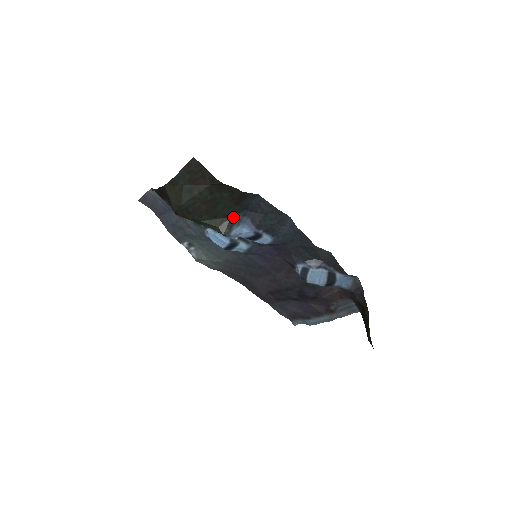
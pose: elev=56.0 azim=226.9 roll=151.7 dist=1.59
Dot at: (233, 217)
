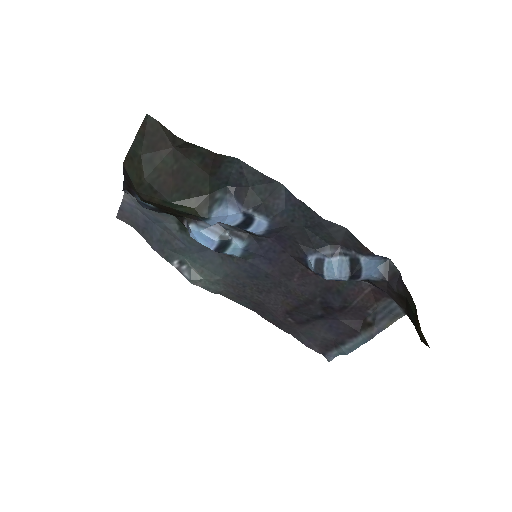
Dot at: (212, 194)
